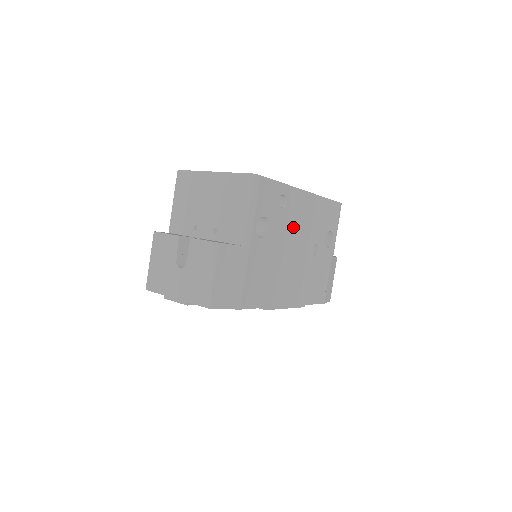
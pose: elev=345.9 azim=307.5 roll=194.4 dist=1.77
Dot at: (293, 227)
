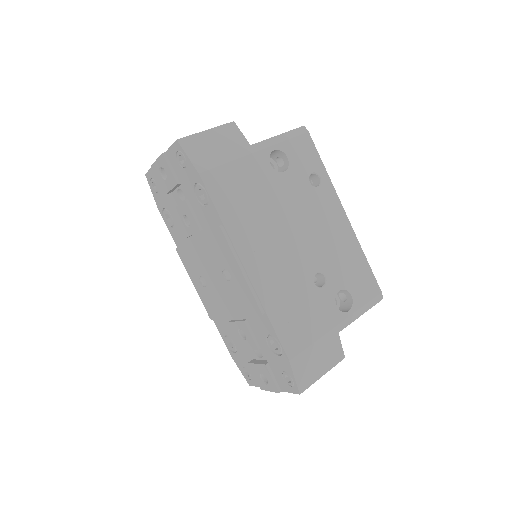
Dot at: (310, 215)
